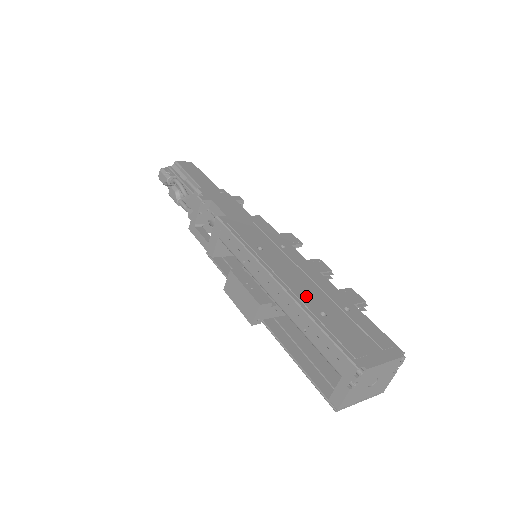
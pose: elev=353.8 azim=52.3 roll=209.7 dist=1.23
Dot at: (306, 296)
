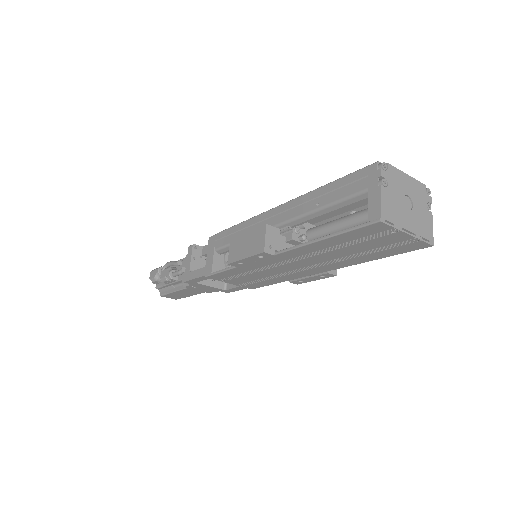
Dot at: occluded
